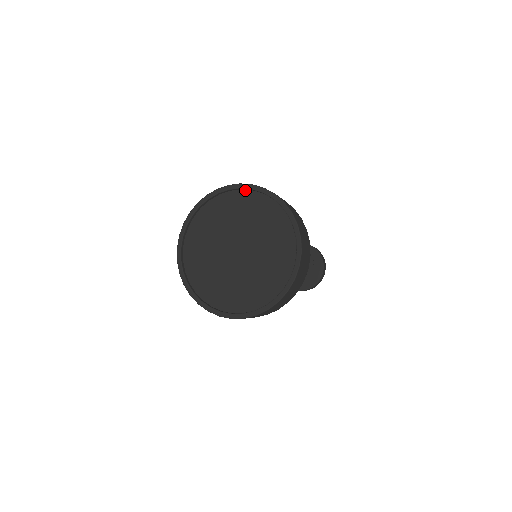
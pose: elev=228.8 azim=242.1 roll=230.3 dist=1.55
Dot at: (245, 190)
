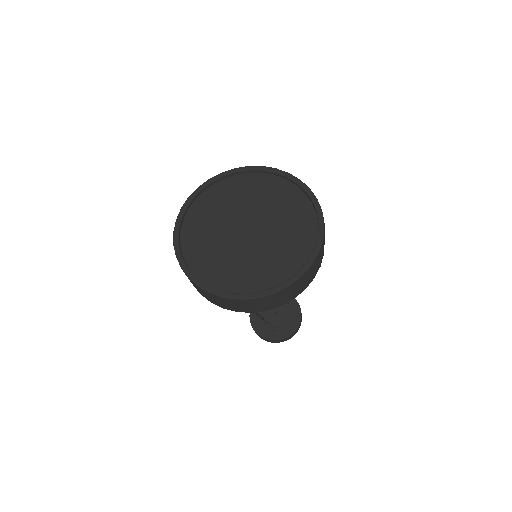
Dot at: (253, 173)
